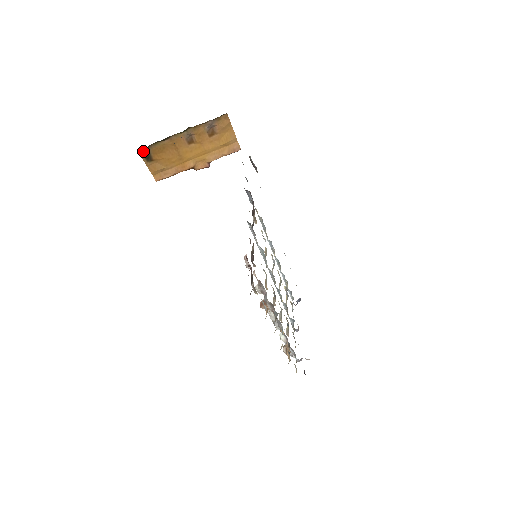
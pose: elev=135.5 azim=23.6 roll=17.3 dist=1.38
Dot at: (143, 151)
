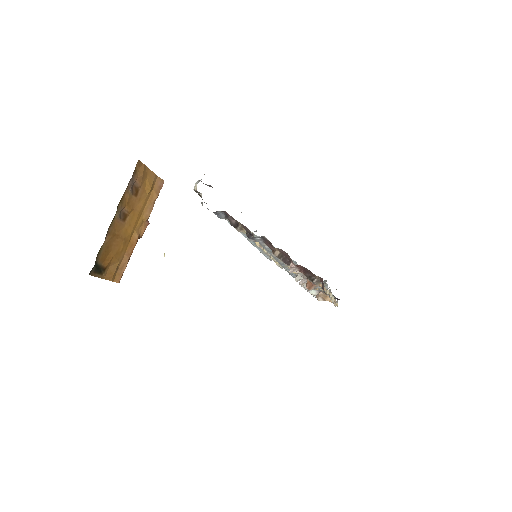
Dot at: (93, 270)
